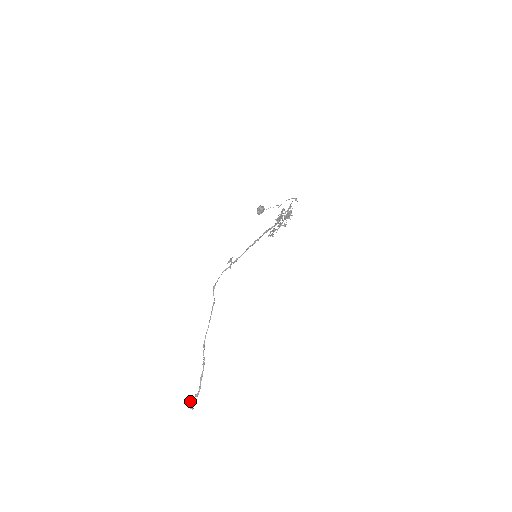
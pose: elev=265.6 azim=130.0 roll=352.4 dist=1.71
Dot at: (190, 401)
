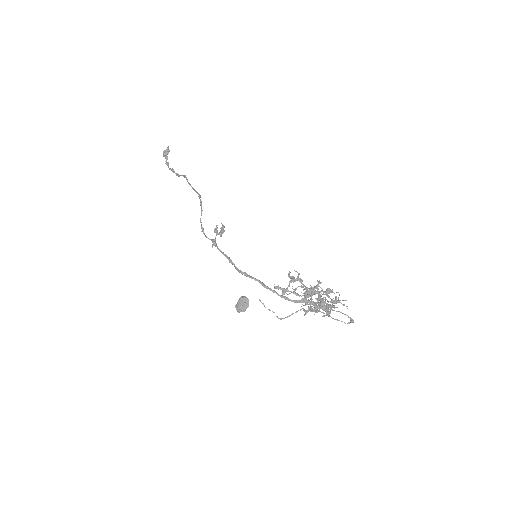
Dot at: (165, 155)
